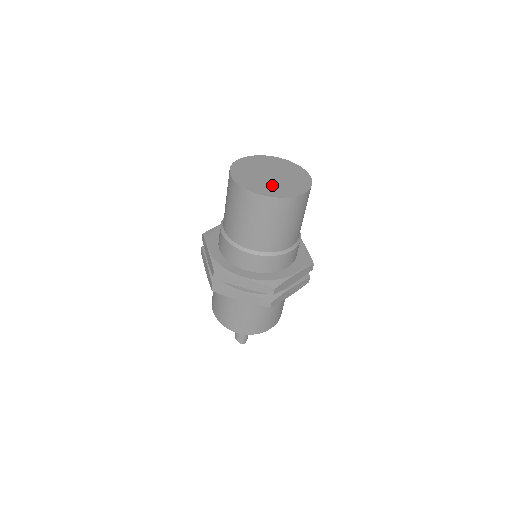
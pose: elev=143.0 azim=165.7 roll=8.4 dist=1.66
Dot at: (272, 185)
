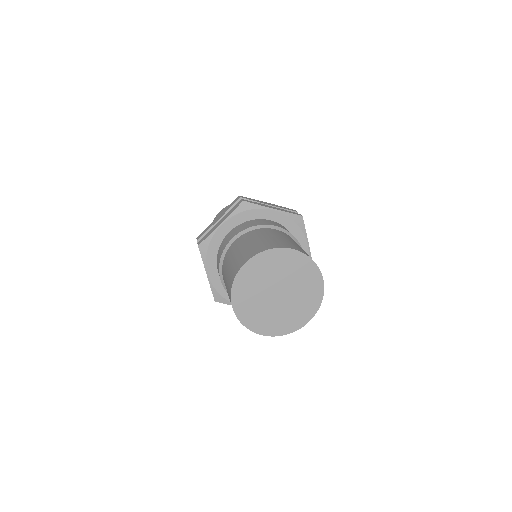
Dot at: (258, 305)
